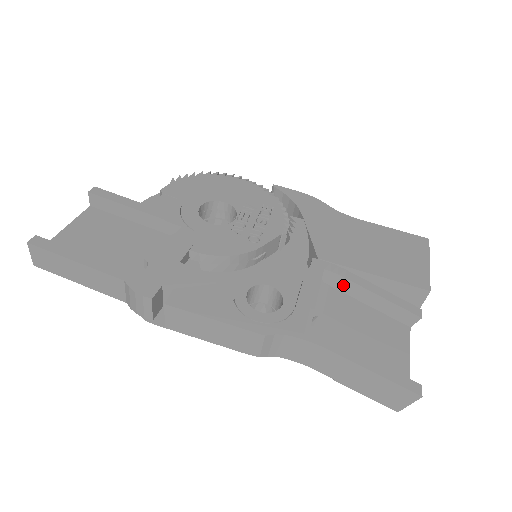
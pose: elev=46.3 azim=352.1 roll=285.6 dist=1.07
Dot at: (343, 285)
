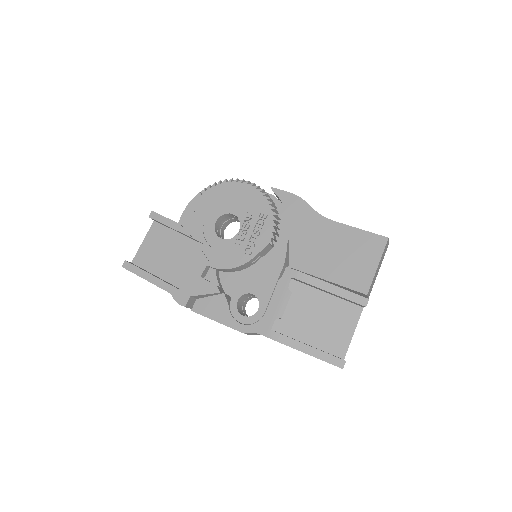
Dot at: (308, 285)
